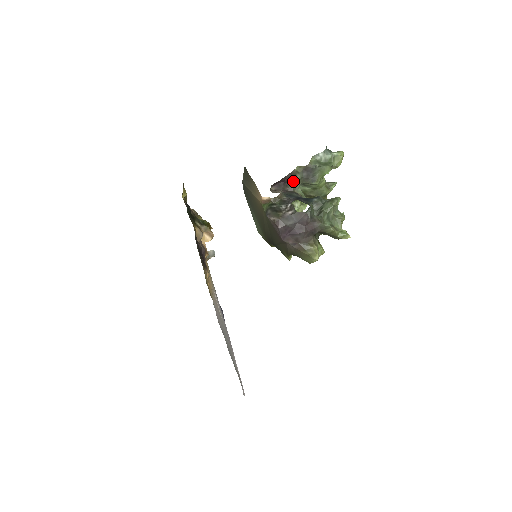
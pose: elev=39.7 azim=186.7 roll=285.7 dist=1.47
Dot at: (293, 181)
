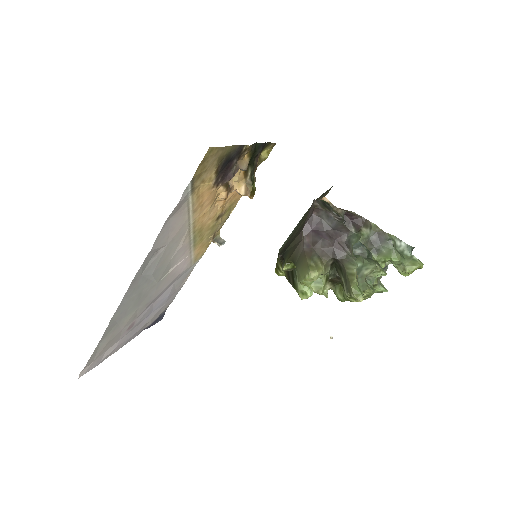
Dot at: (359, 229)
